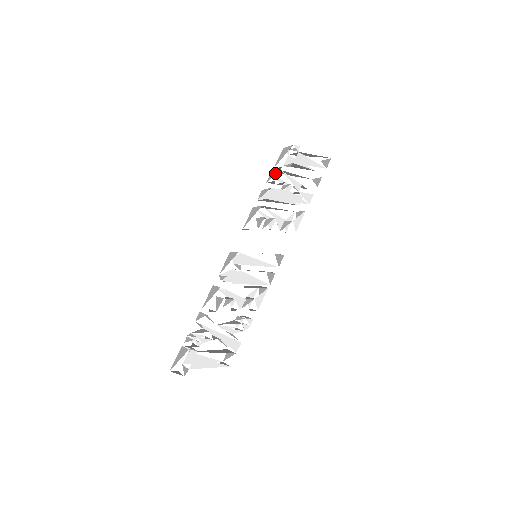
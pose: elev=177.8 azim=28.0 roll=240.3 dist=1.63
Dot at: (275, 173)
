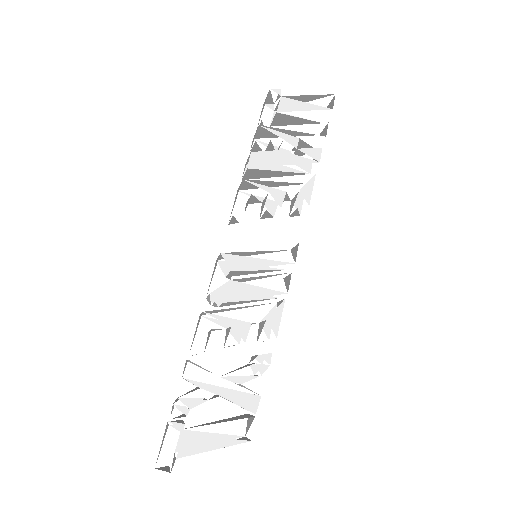
Dot at: (255, 134)
